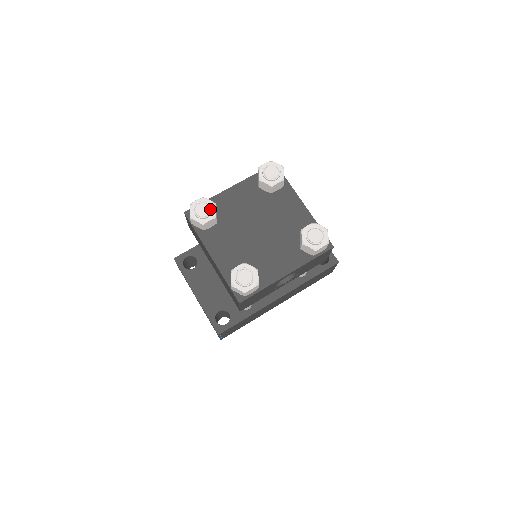
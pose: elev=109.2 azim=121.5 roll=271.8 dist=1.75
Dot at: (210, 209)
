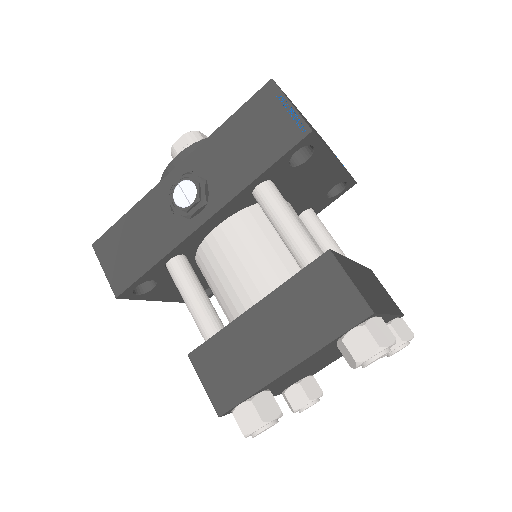
Dot at: (276, 423)
